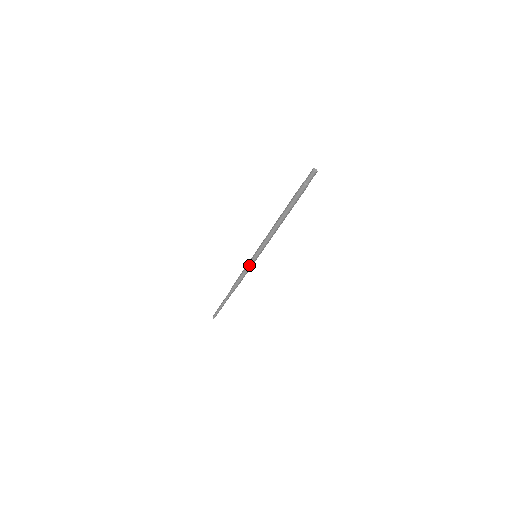
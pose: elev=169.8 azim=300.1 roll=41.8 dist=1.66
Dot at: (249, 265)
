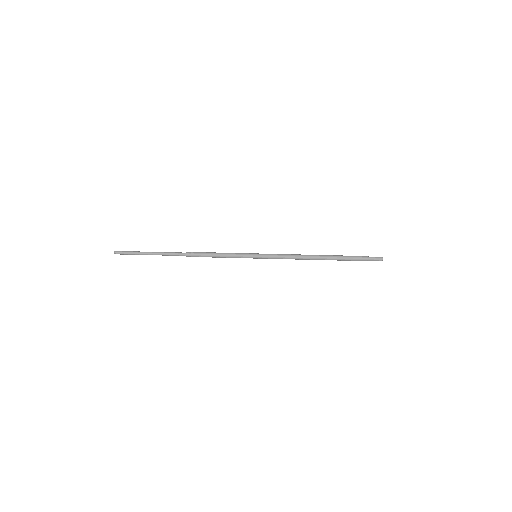
Dot at: occluded
